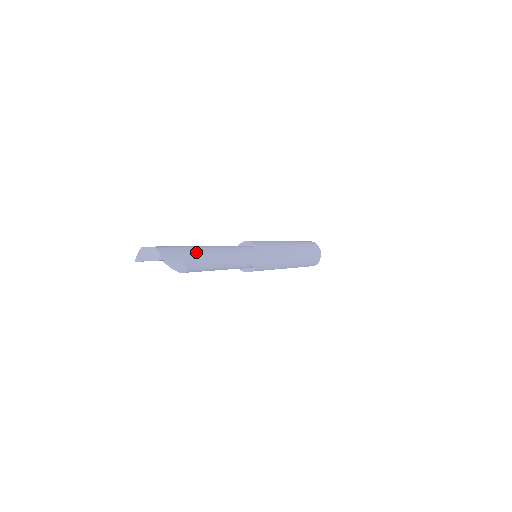
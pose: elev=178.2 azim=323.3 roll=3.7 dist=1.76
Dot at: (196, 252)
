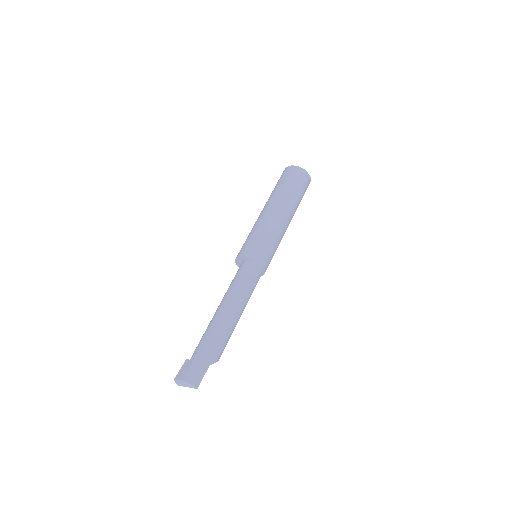
Dot at: (214, 343)
